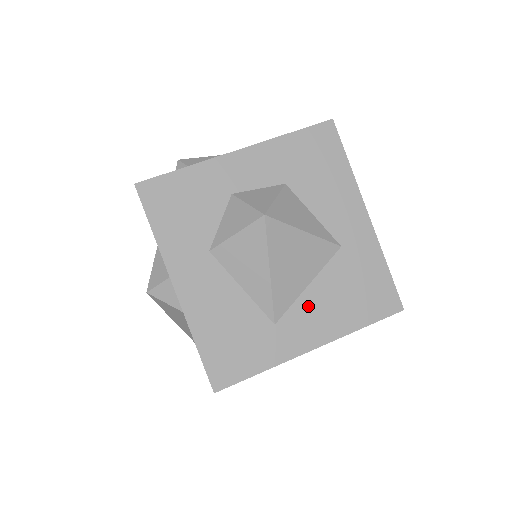
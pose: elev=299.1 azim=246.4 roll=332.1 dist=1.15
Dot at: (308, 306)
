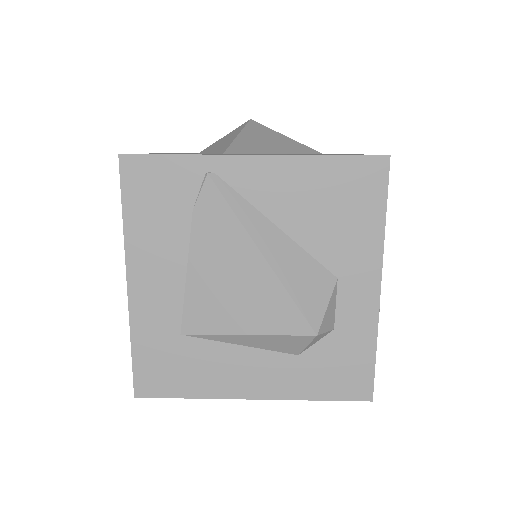
Dot at: occluded
